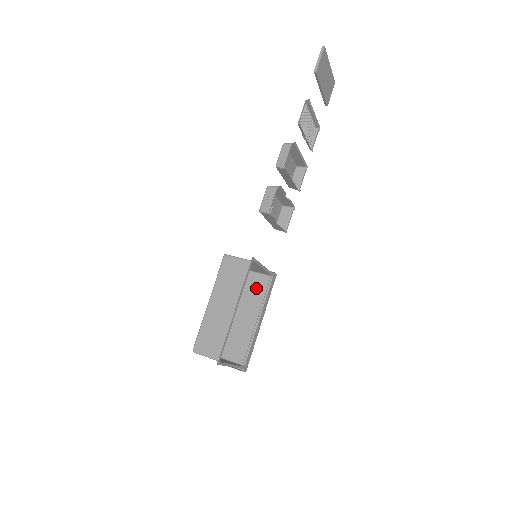
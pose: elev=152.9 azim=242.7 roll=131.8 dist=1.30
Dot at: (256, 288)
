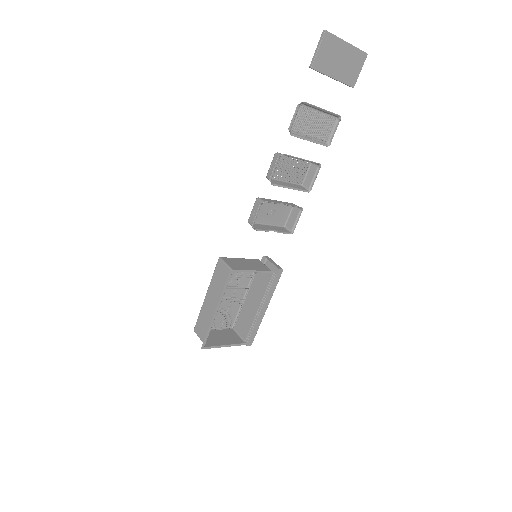
Dot at: (263, 280)
